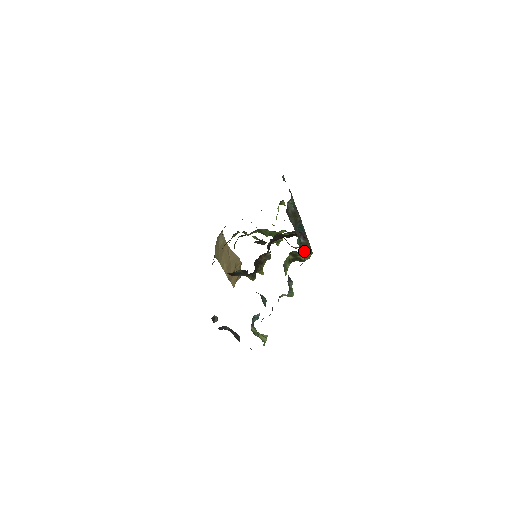
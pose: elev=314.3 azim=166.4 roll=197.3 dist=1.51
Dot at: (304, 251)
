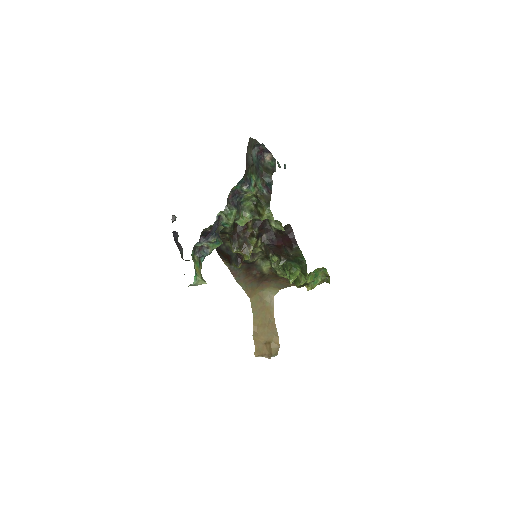
Dot at: (262, 200)
